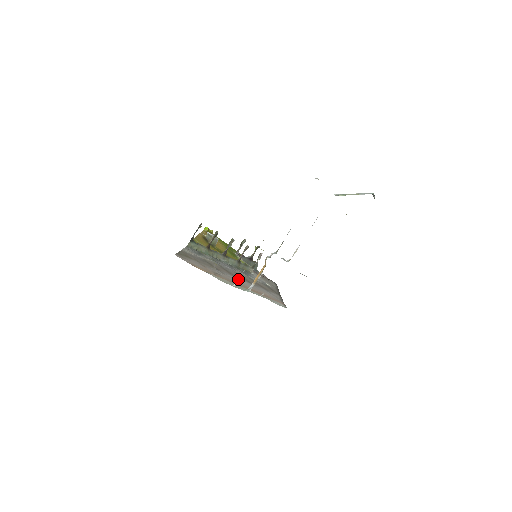
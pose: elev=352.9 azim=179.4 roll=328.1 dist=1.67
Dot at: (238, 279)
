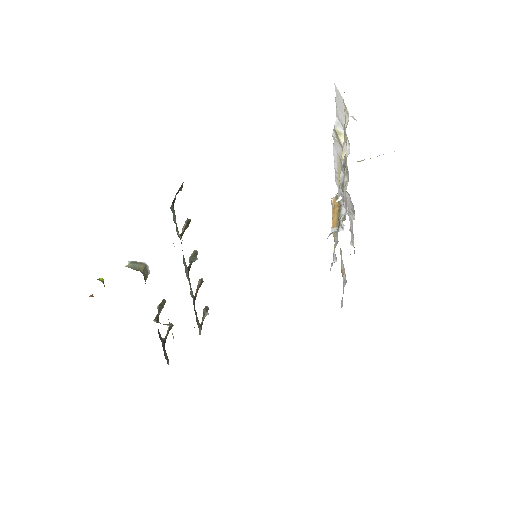
Dot at: occluded
